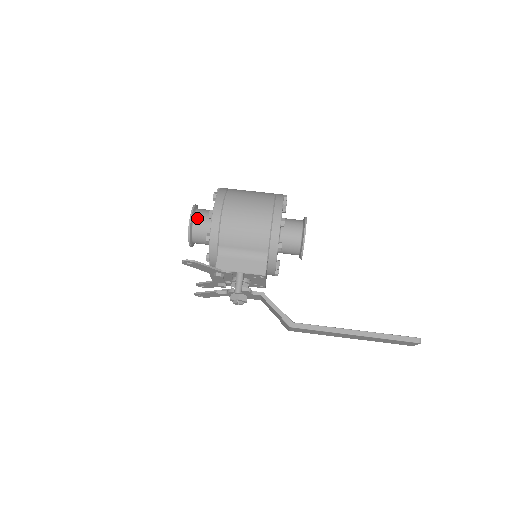
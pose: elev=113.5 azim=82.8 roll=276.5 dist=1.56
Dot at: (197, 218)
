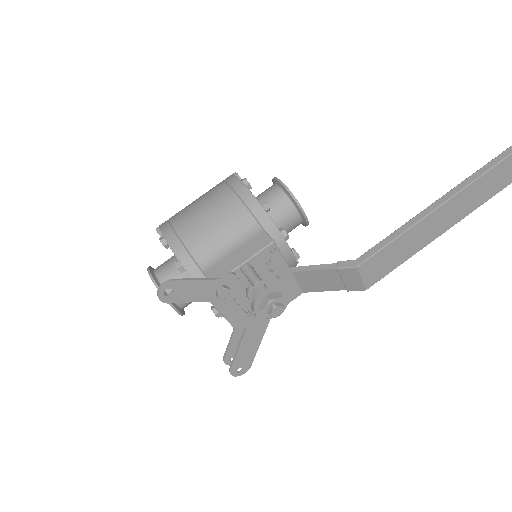
Dot at: (159, 271)
